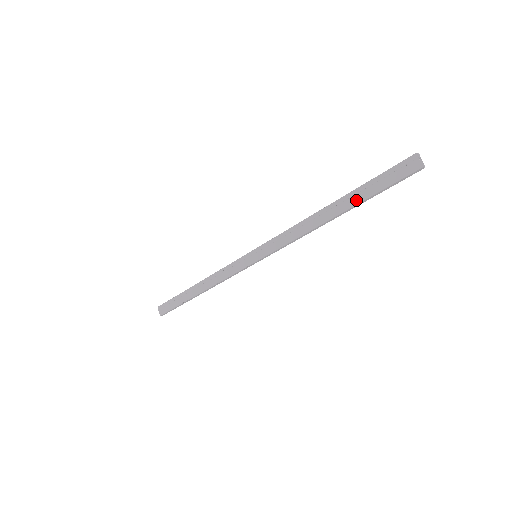
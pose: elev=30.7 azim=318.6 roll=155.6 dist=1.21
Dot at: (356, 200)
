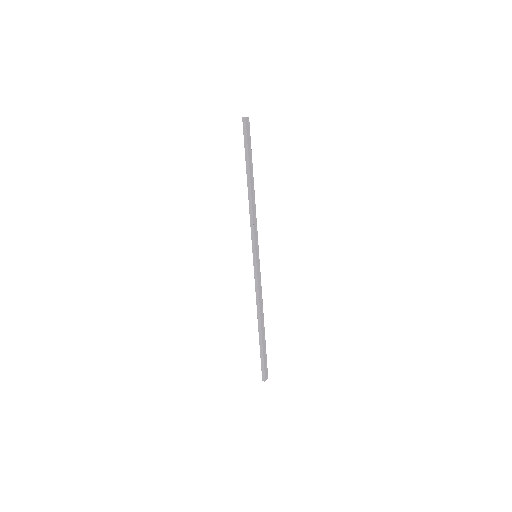
Dot at: (247, 164)
